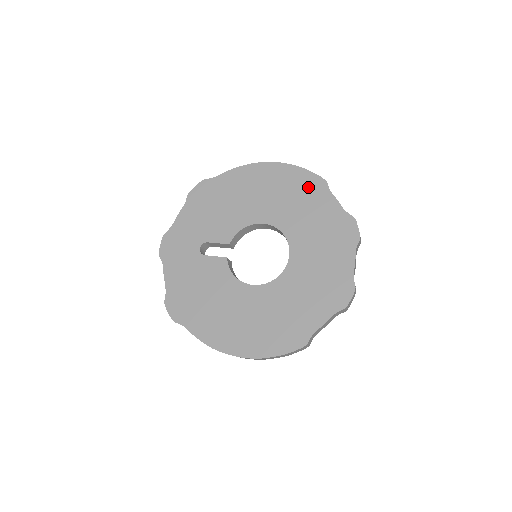
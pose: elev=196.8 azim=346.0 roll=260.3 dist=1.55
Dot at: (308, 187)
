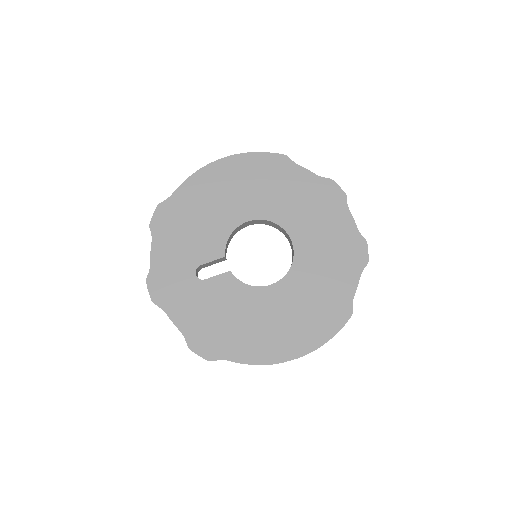
Dot at: (273, 168)
